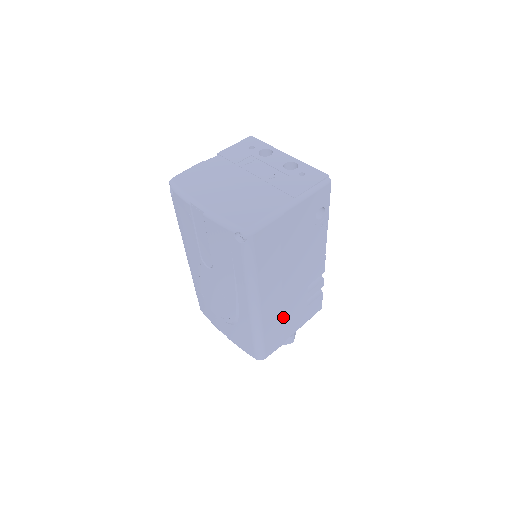
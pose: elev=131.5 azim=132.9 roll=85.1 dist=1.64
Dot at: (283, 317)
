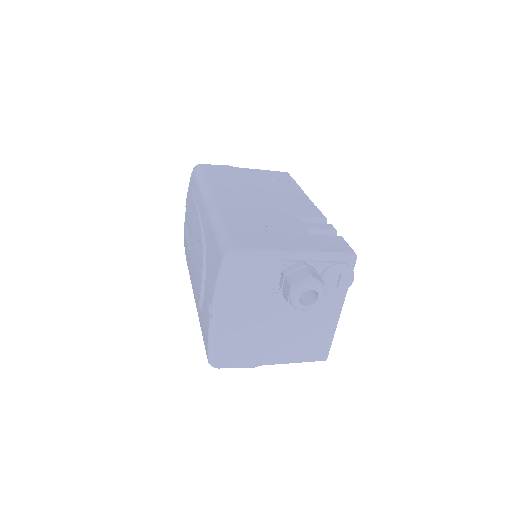
Dot at: (258, 221)
